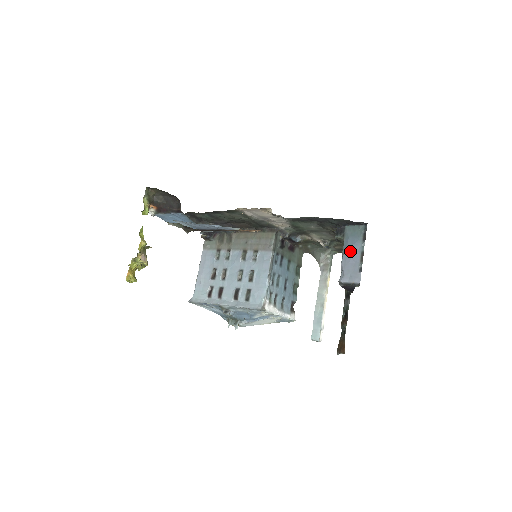
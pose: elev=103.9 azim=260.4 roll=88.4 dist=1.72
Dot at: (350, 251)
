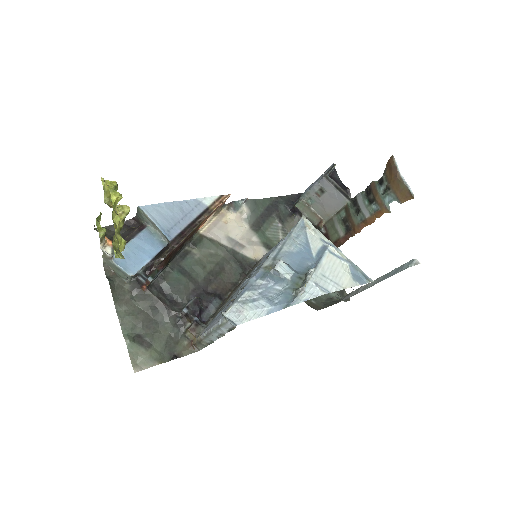
Dot at: (309, 186)
